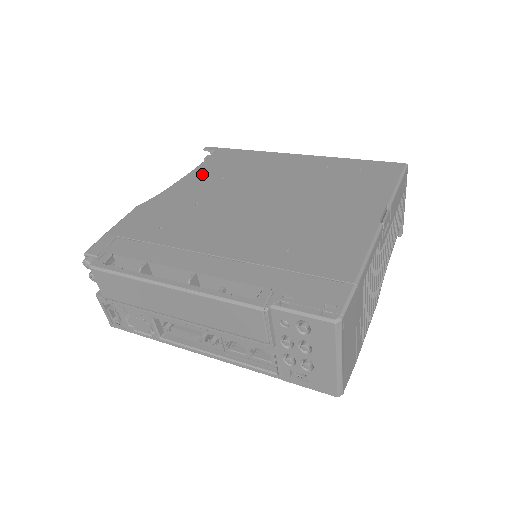
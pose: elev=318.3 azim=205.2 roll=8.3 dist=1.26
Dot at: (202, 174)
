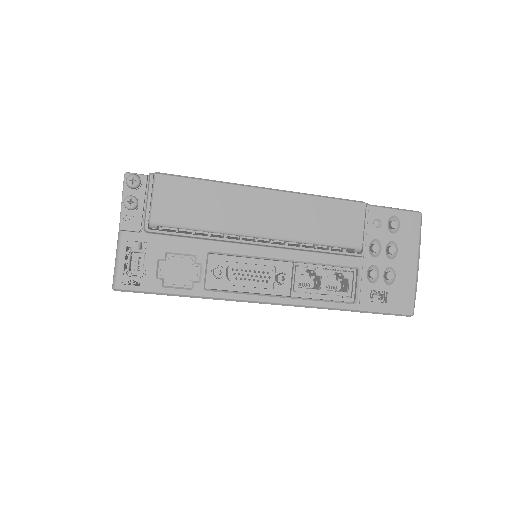
Dot at: occluded
